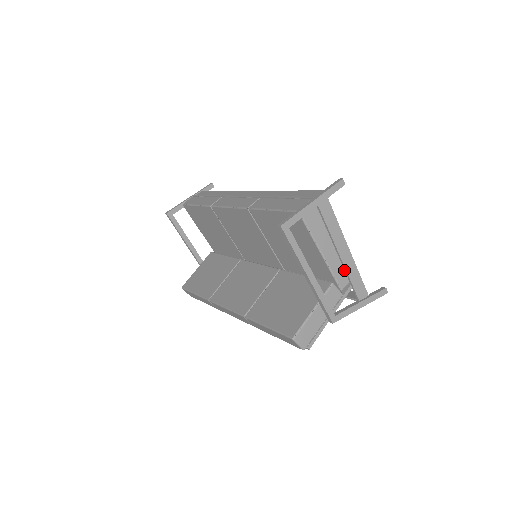
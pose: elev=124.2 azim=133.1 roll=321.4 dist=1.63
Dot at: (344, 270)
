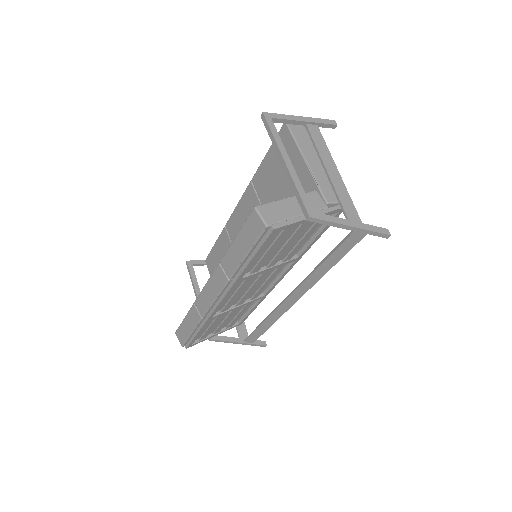
Dot at: (332, 188)
